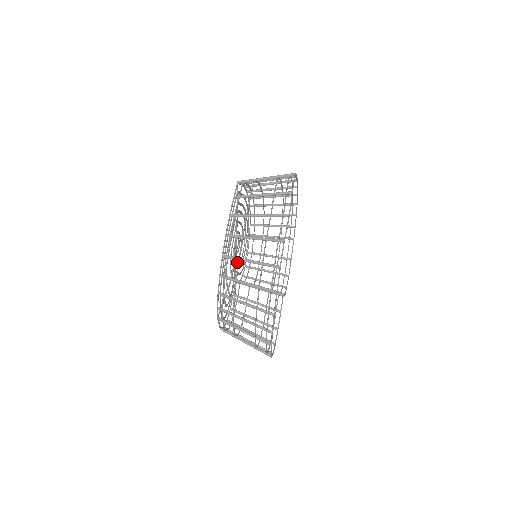
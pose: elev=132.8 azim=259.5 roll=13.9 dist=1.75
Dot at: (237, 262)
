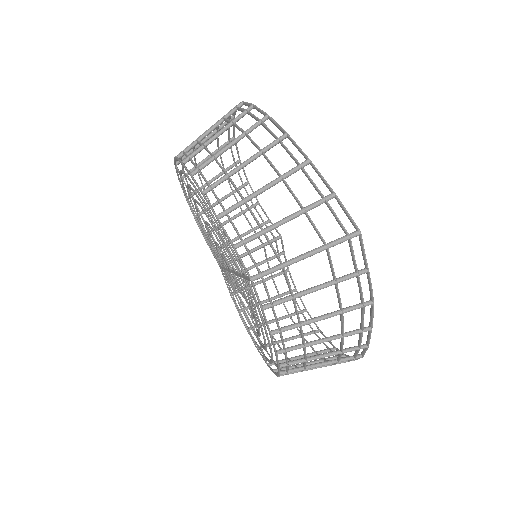
Dot at: occluded
